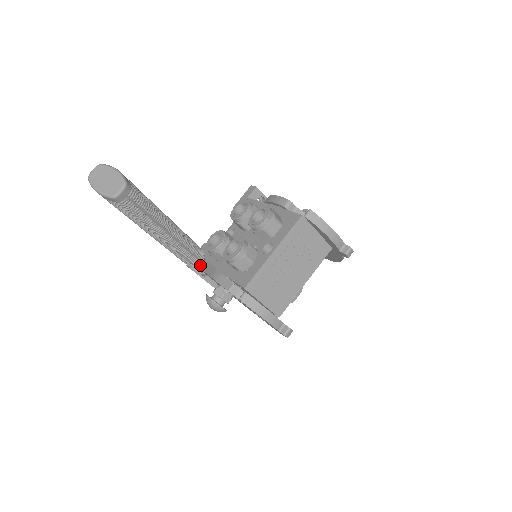
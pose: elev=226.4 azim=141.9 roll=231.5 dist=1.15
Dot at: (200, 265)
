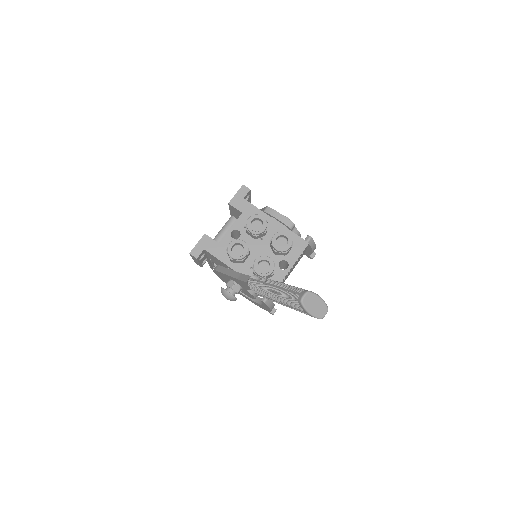
Dot at: occluded
